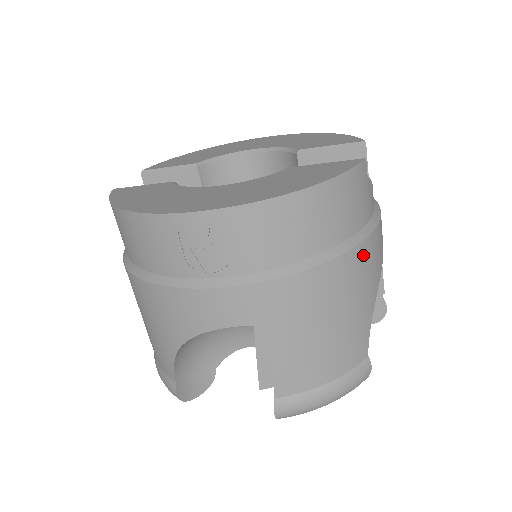
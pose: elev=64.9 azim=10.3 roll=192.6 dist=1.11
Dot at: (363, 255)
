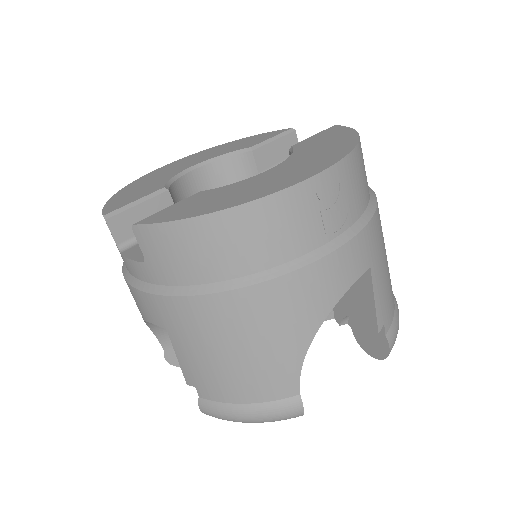
Dot at: occluded
